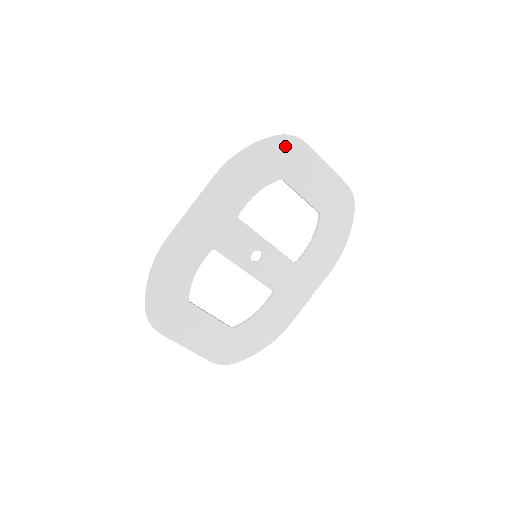
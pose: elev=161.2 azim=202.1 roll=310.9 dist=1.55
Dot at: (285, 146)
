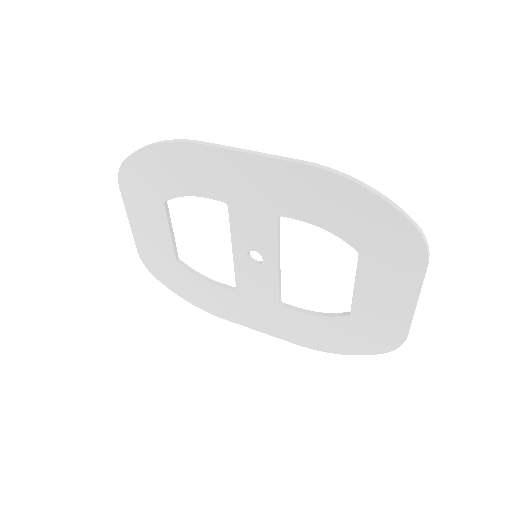
Dot at: (405, 239)
